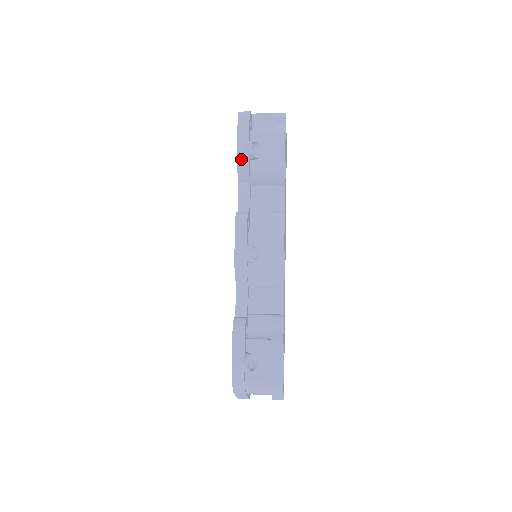
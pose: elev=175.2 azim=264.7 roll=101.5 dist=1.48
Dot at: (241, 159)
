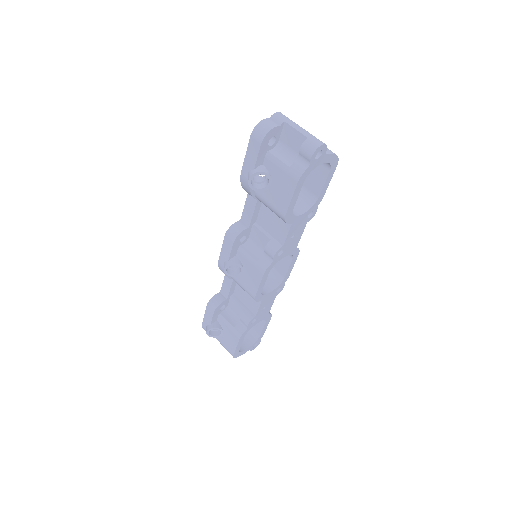
Dot at: (244, 182)
